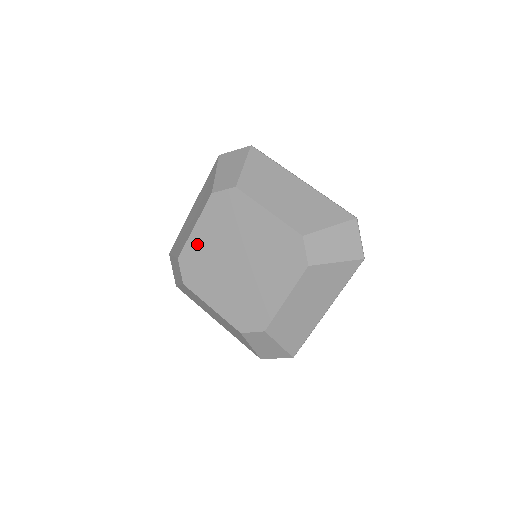
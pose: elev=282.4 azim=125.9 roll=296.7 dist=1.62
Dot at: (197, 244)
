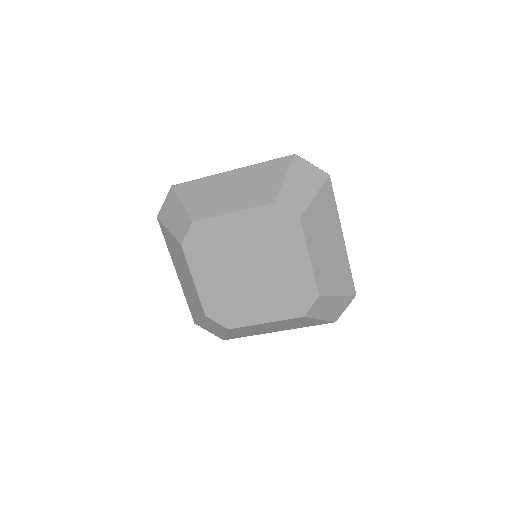
Dot at: (208, 291)
